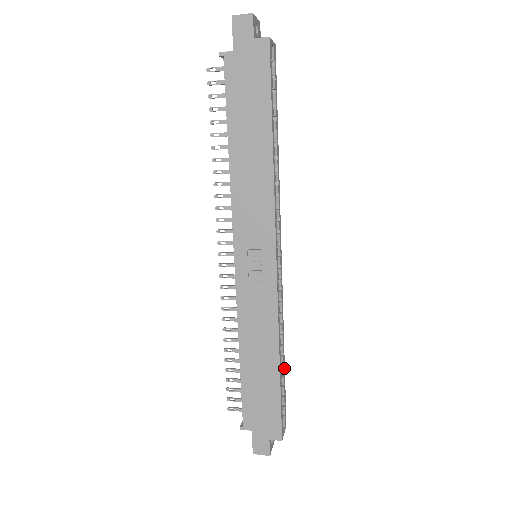
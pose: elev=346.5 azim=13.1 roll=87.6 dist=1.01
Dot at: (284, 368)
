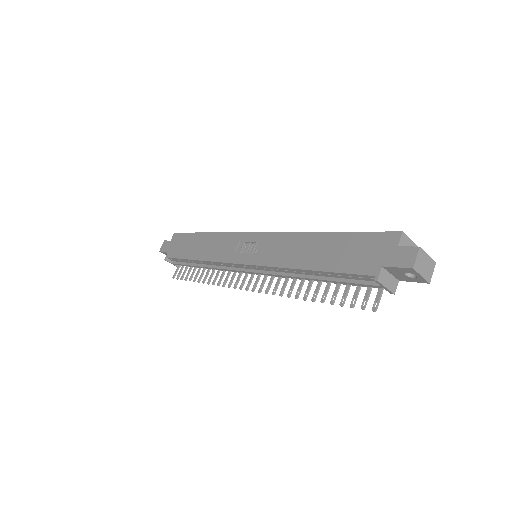
Dot at: occluded
